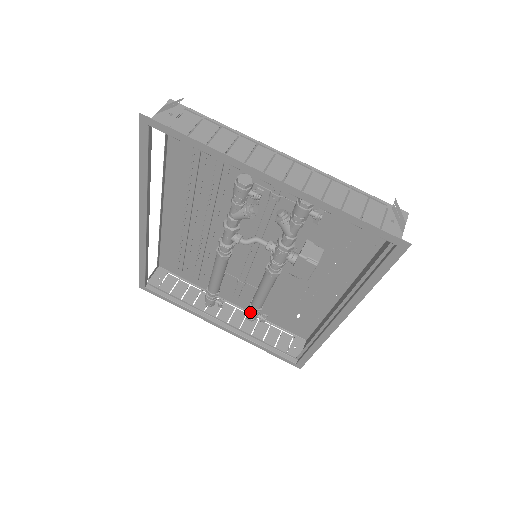
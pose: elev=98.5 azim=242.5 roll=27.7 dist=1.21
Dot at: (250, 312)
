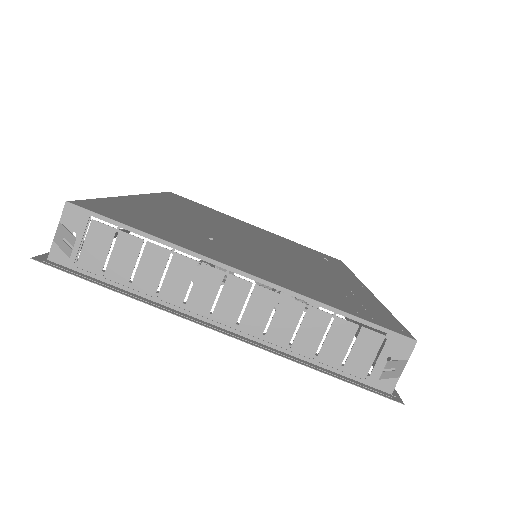
Dot at: occluded
